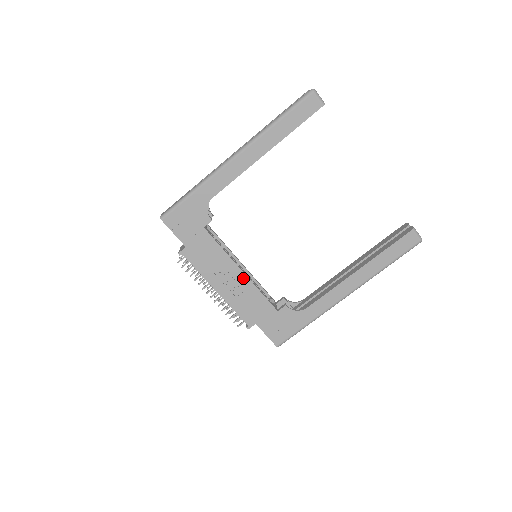
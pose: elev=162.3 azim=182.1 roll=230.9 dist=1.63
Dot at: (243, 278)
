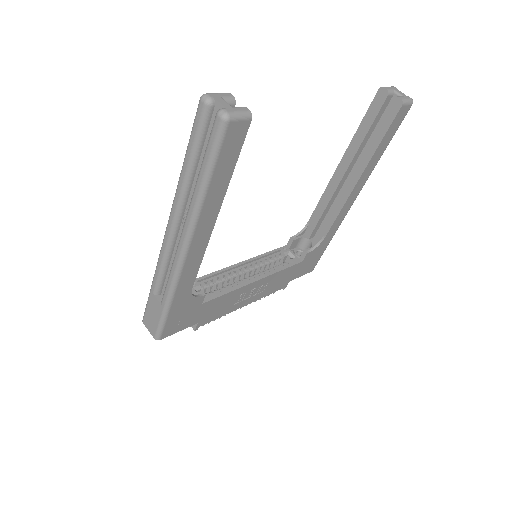
Dot at: (261, 281)
